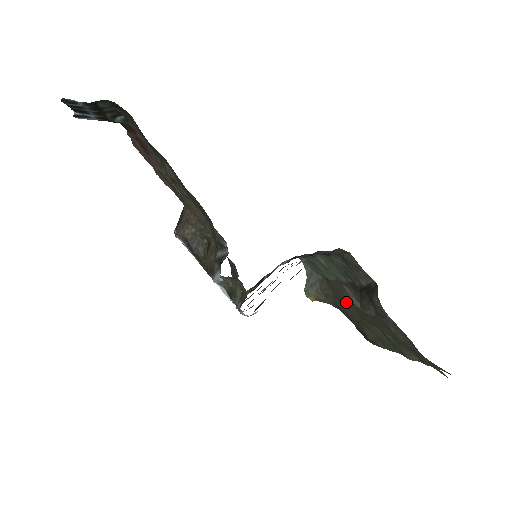
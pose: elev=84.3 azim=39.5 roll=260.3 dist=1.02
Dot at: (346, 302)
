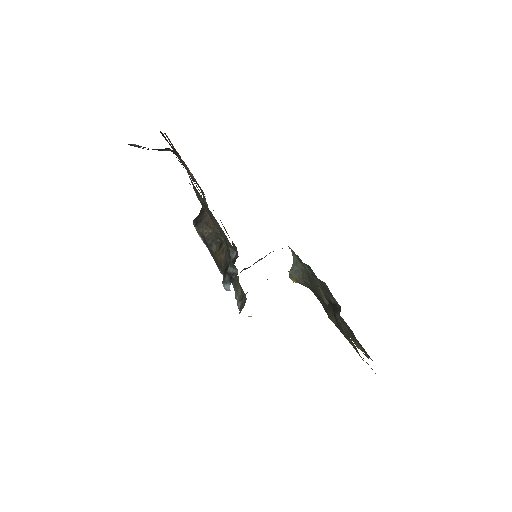
Dot at: (319, 296)
